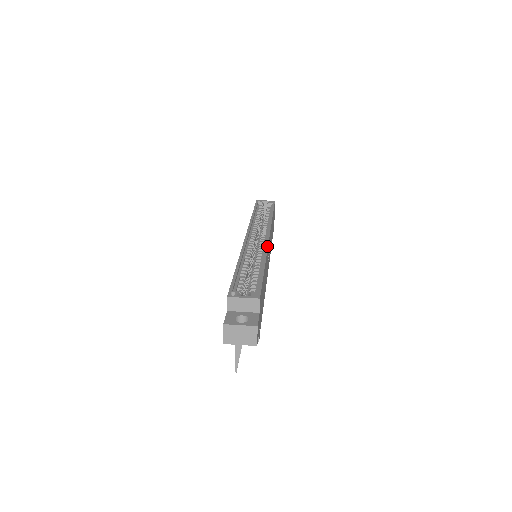
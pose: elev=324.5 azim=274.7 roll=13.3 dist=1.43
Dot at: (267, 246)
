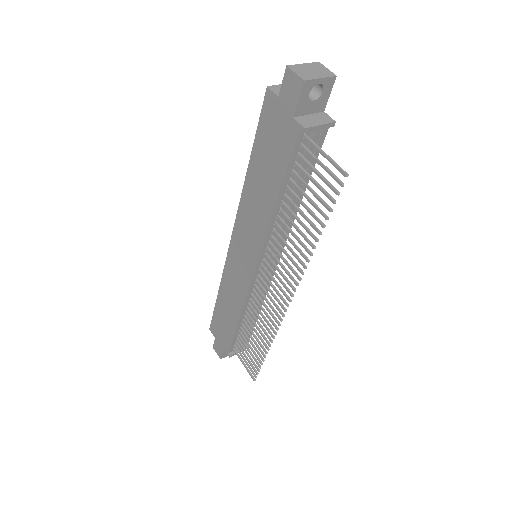
Dot at: occluded
